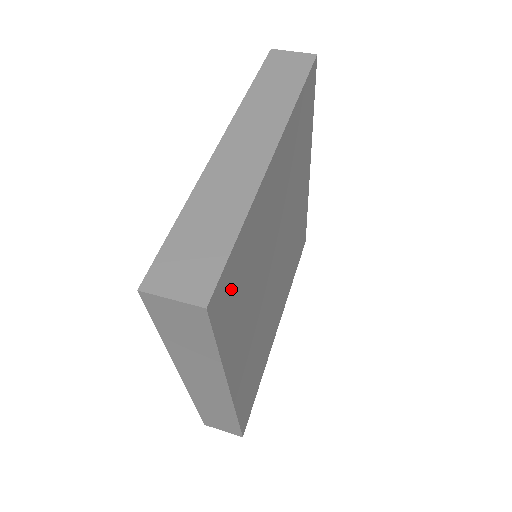
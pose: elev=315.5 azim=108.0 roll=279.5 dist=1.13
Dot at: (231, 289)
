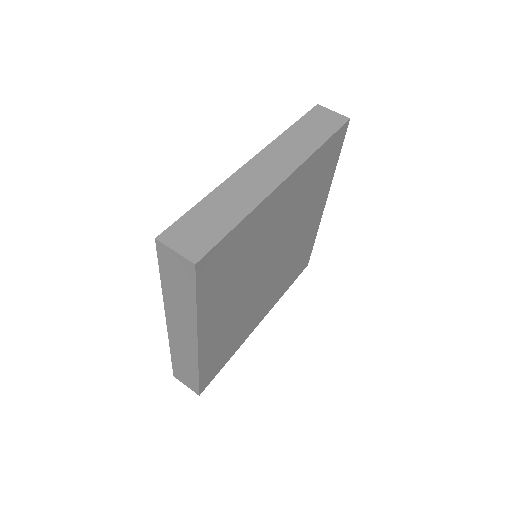
Dot at: (220, 262)
